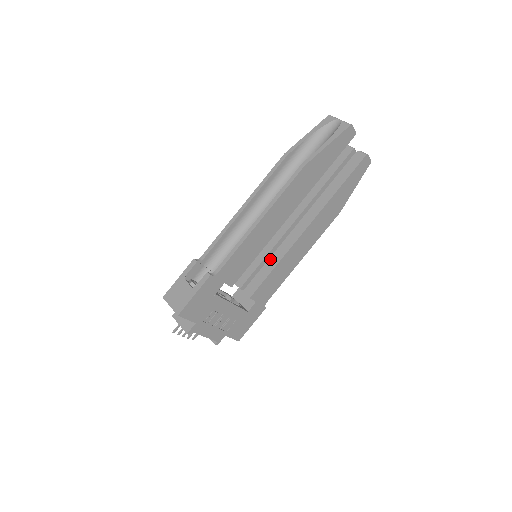
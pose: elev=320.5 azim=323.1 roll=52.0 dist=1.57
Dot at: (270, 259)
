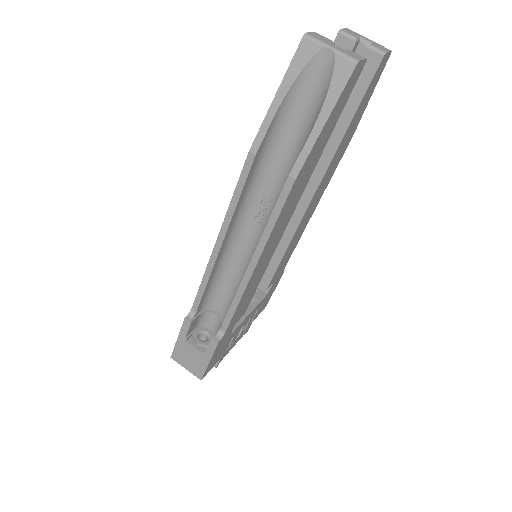
Dot at: occluded
